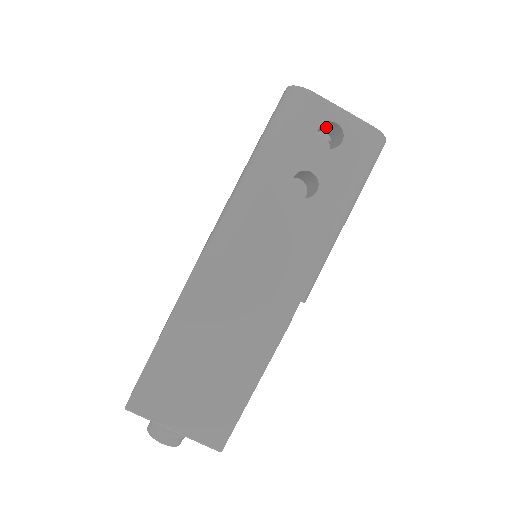
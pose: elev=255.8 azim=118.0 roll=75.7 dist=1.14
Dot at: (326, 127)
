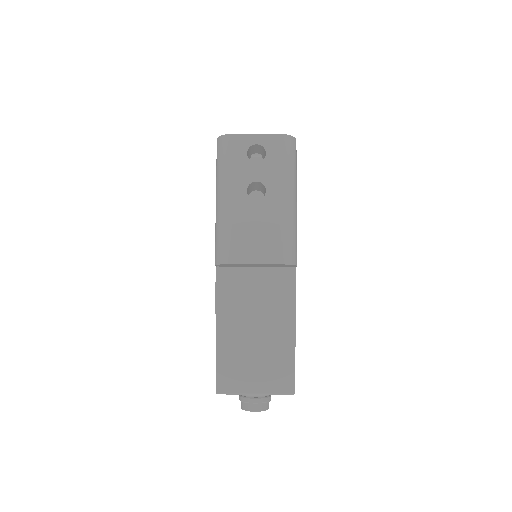
Dot at: (253, 150)
